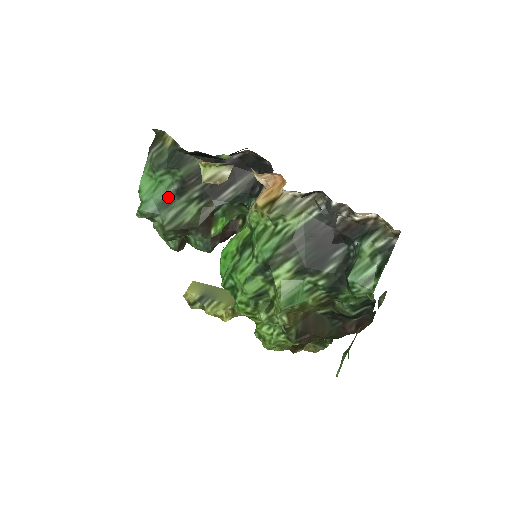
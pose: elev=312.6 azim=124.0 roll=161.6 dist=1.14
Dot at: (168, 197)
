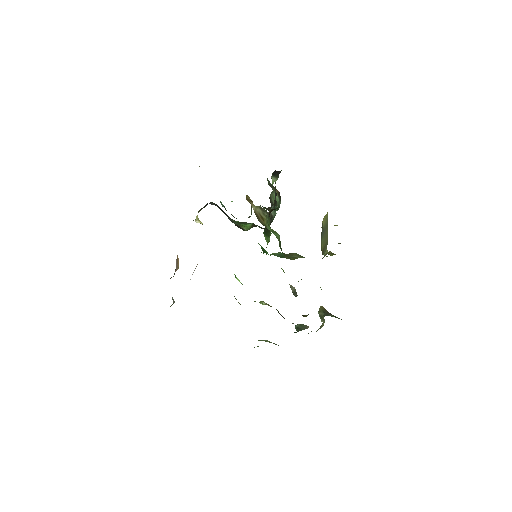
Dot at: occluded
